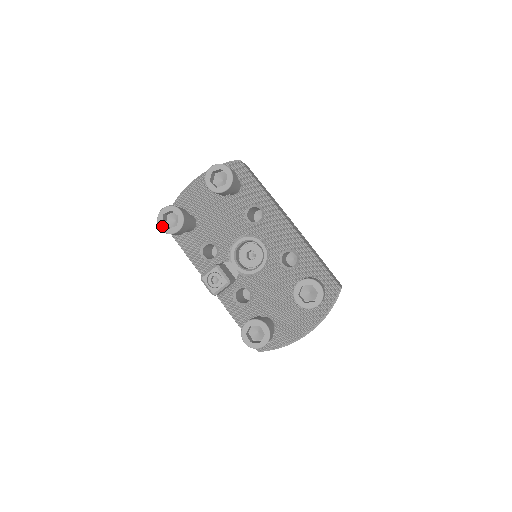
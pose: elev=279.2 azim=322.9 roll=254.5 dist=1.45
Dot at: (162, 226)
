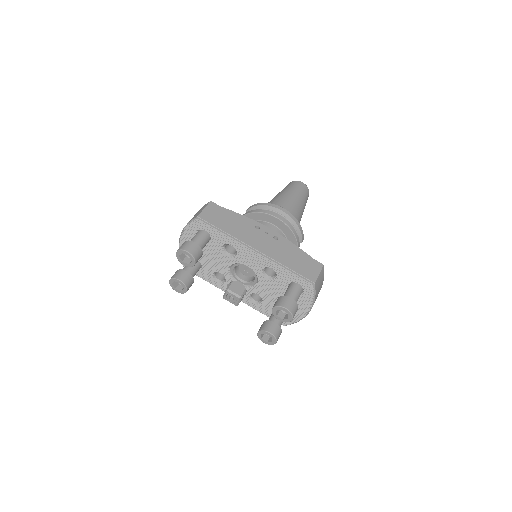
Dot at: (176, 290)
